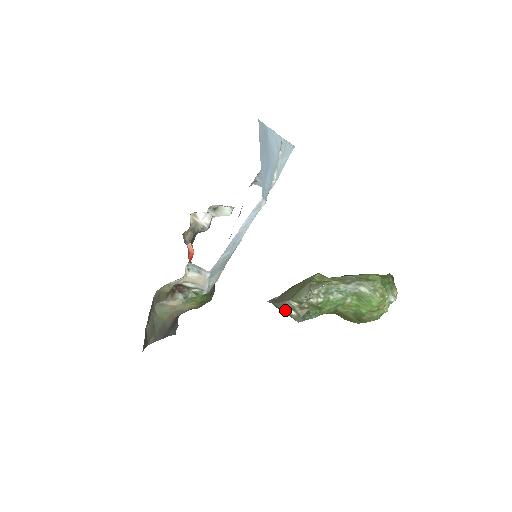
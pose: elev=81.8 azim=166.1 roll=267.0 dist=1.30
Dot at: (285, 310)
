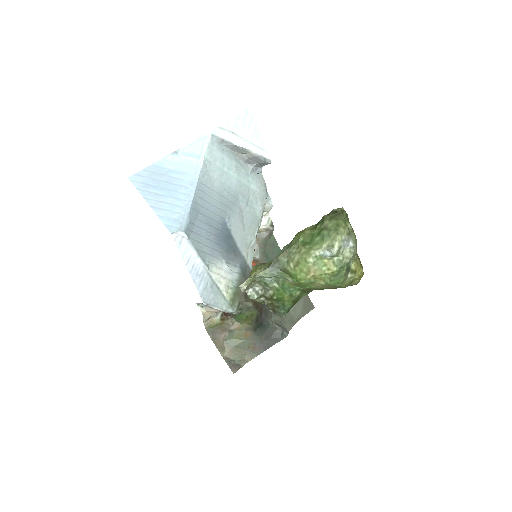
Dot at: occluded
